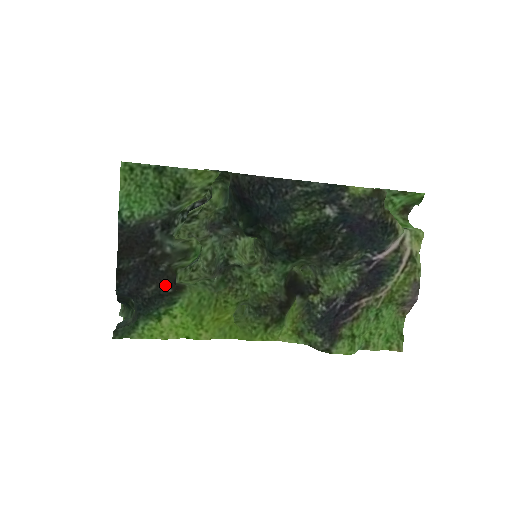
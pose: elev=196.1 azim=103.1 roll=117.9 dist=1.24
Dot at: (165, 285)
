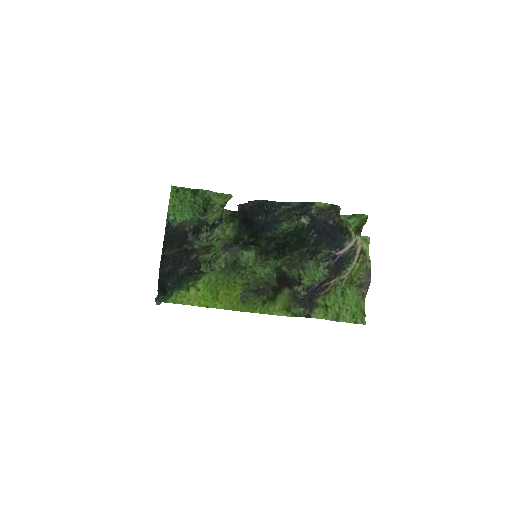
Dot at: (193, 268)
